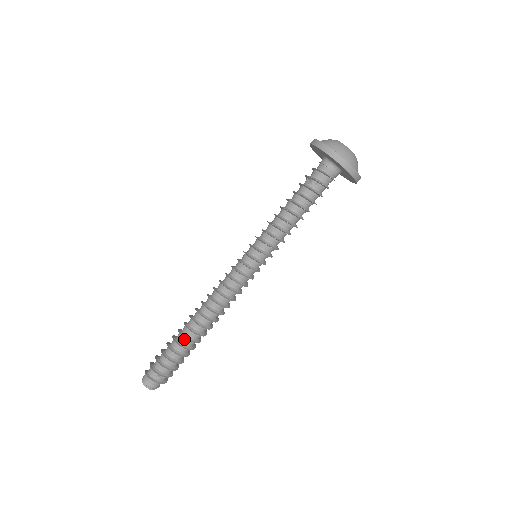
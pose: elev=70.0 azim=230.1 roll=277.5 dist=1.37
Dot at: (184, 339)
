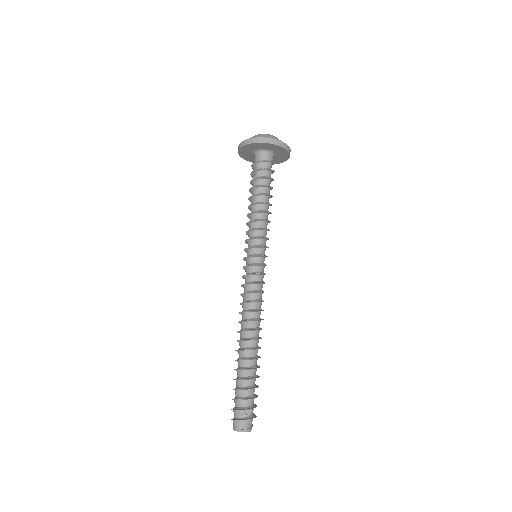
Dot at: (243, 362)
